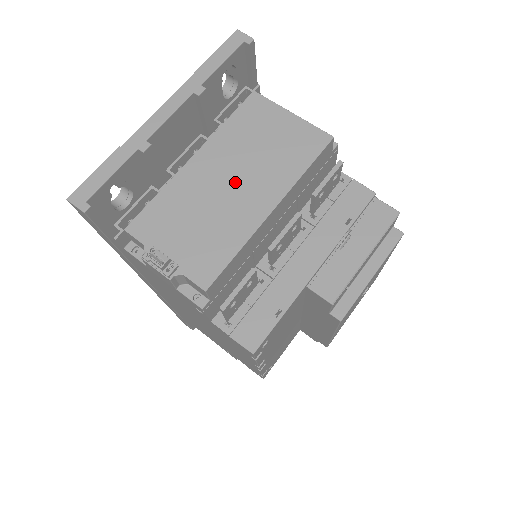
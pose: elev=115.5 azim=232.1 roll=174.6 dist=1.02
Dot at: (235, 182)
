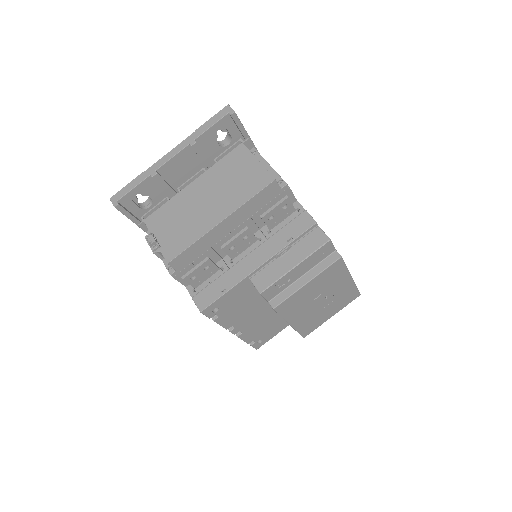
Dot at: (208, 201)
